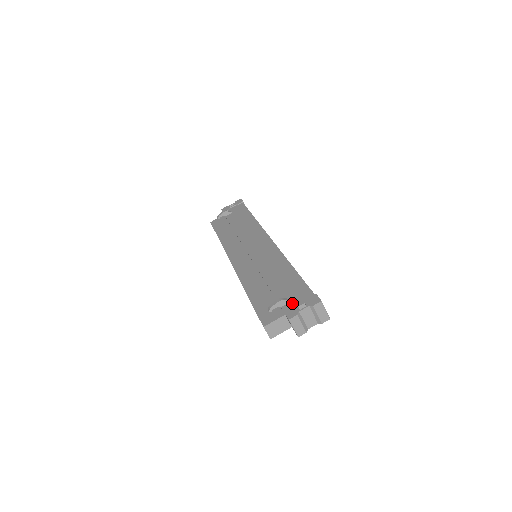
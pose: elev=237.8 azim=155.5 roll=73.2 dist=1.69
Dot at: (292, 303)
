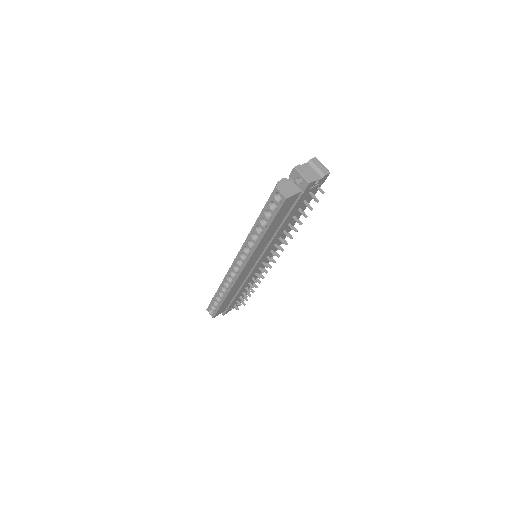
Dot at: occluded
